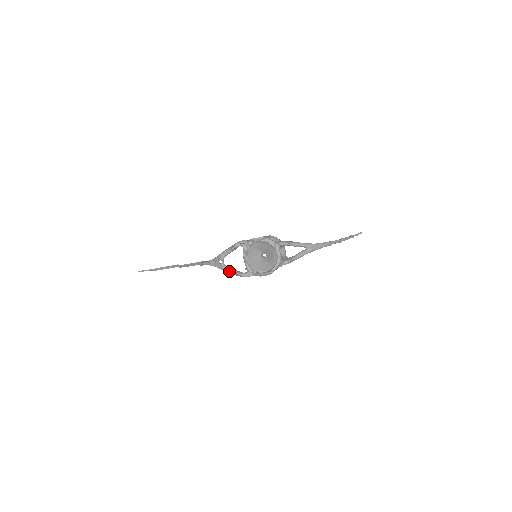
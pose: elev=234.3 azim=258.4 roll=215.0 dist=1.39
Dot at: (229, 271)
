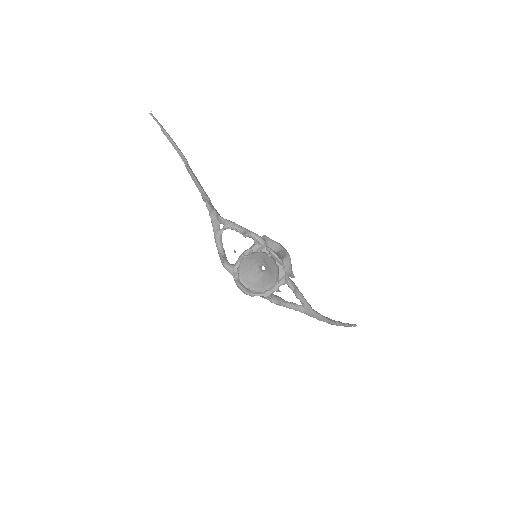
Dot at: (218, 245)
